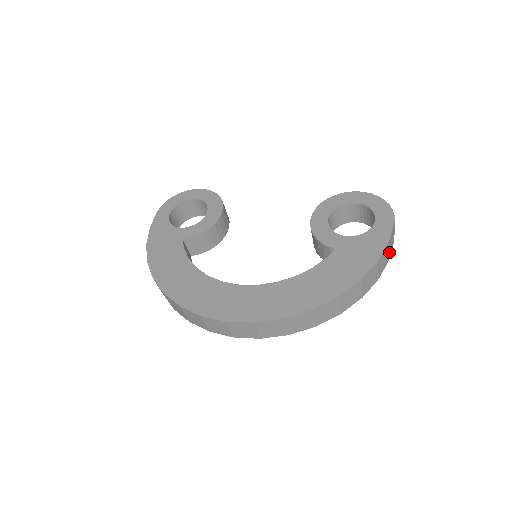
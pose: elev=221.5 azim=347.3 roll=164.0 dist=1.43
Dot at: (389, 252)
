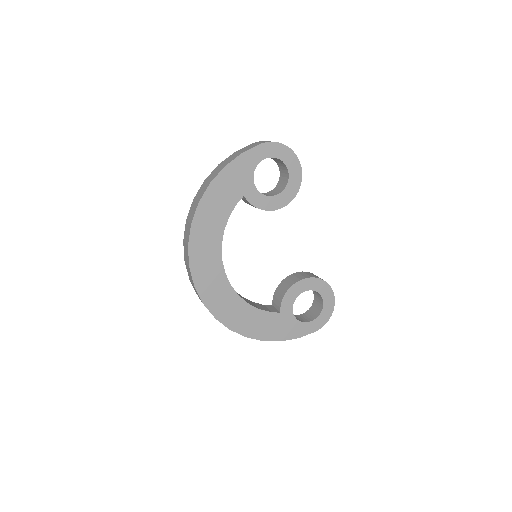
Dot at: occluded
